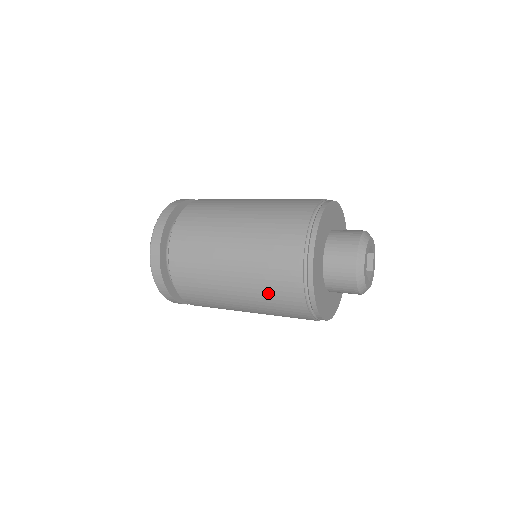
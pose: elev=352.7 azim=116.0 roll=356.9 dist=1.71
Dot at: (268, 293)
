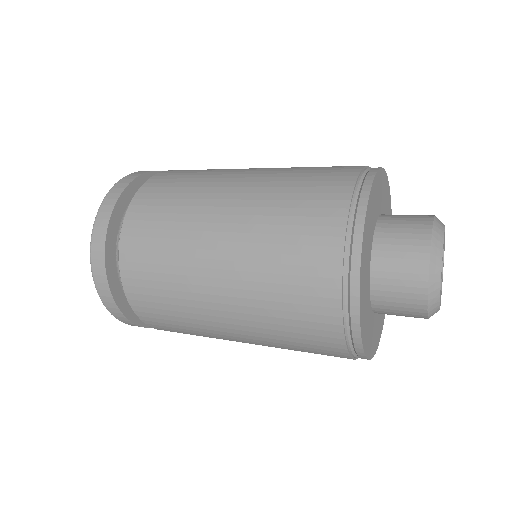
Dot at: (279, 231)
